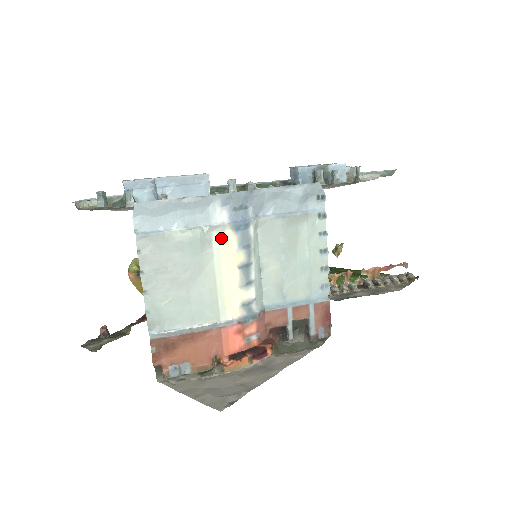
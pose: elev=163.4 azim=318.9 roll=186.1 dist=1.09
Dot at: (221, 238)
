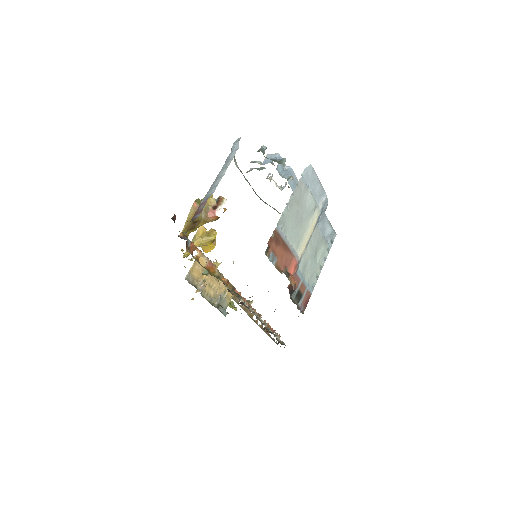
Dot at: (316, 215)
